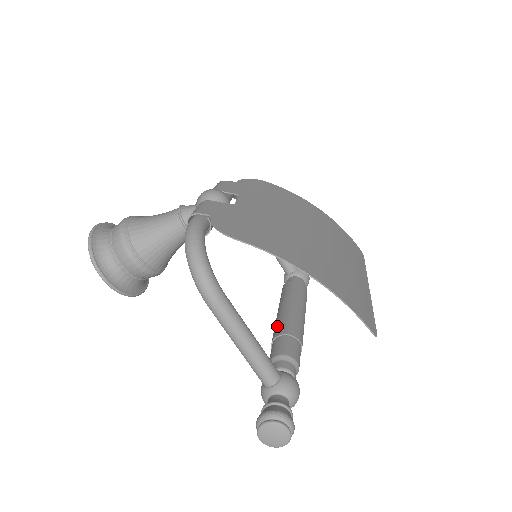
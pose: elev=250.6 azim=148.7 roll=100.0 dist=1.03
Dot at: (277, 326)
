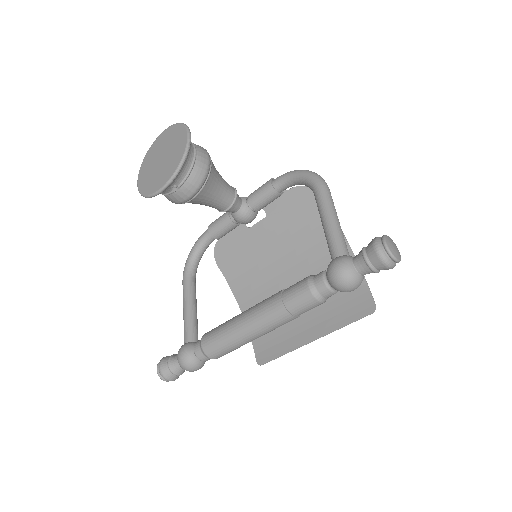
Dot at: occluded
